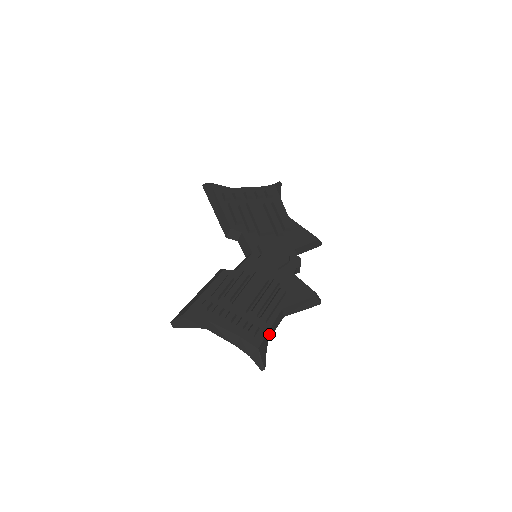
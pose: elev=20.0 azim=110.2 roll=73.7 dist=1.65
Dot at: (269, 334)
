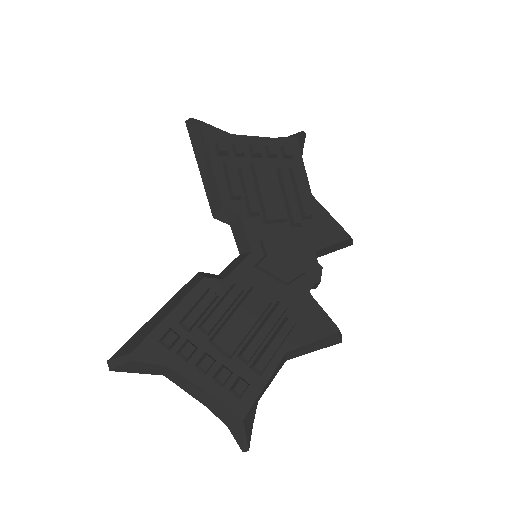
Dot at: (262, 392)
